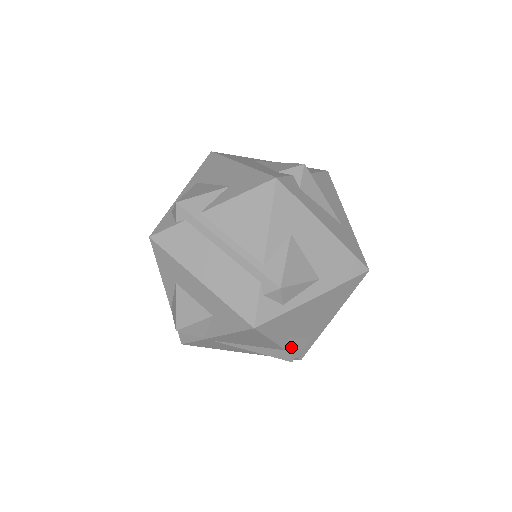
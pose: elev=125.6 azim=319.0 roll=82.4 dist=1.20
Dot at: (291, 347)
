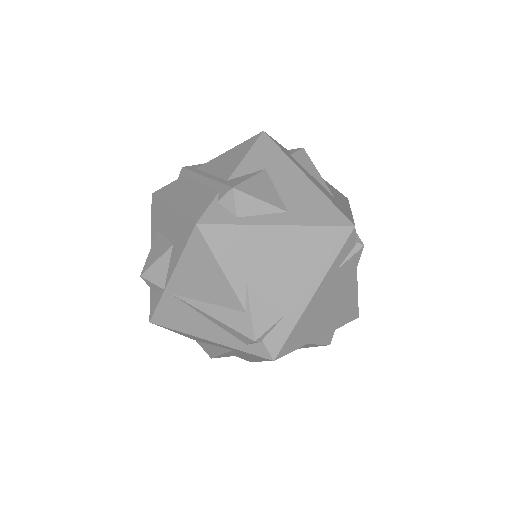
Dot at: (252, 307)
